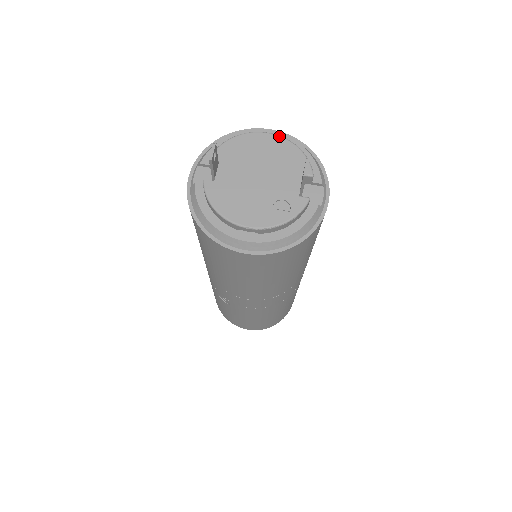
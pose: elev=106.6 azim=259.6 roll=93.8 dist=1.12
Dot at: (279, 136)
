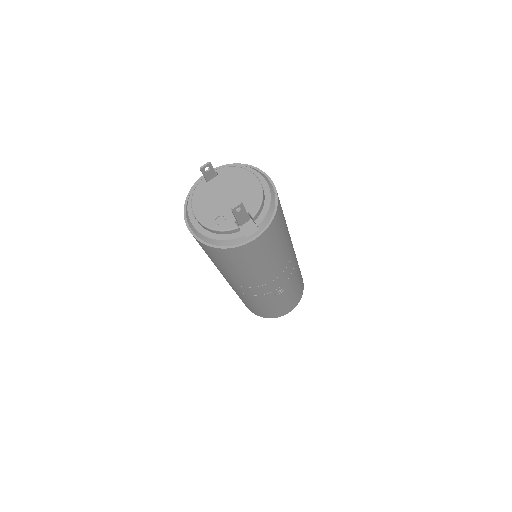
Dot at: (260, 183)
